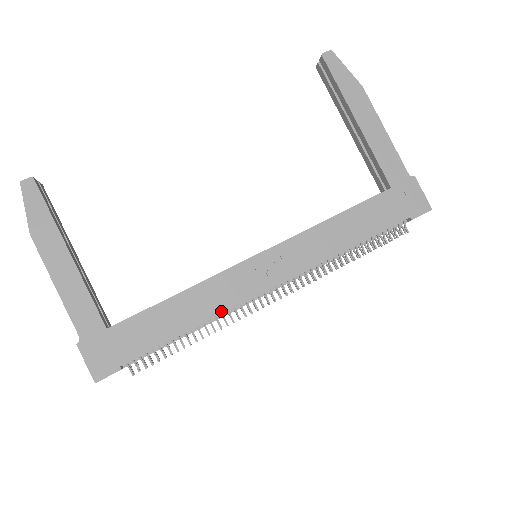
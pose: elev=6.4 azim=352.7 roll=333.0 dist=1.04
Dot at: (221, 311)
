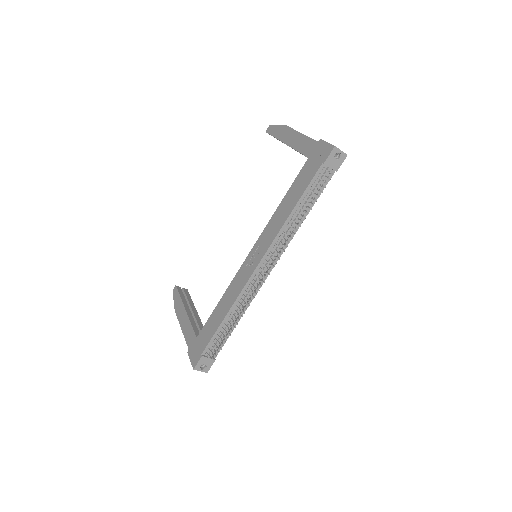
Dot at: (237, 296)
